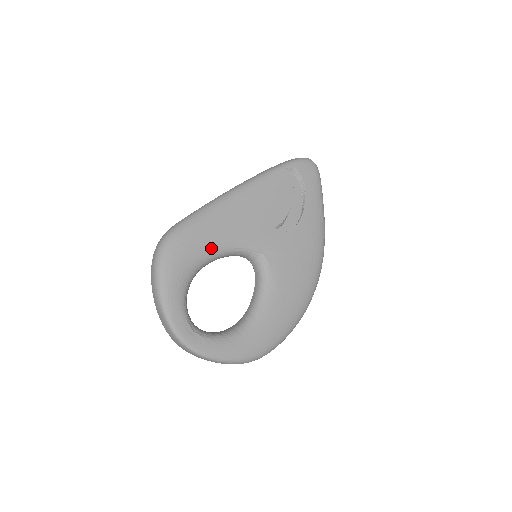
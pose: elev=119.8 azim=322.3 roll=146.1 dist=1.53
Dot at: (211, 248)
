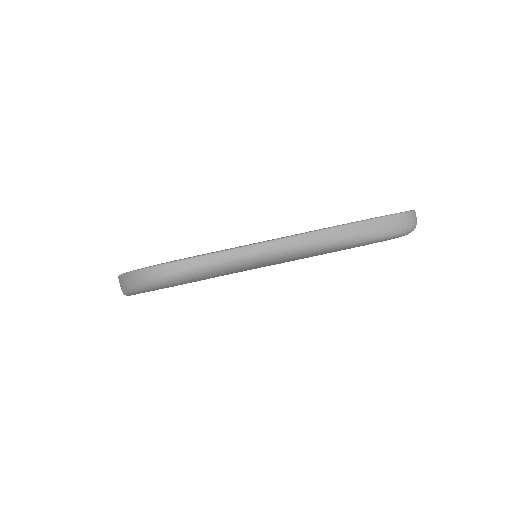
Dot at: occluded
